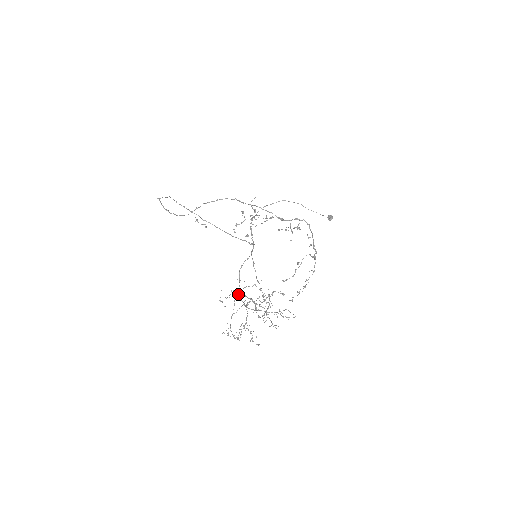
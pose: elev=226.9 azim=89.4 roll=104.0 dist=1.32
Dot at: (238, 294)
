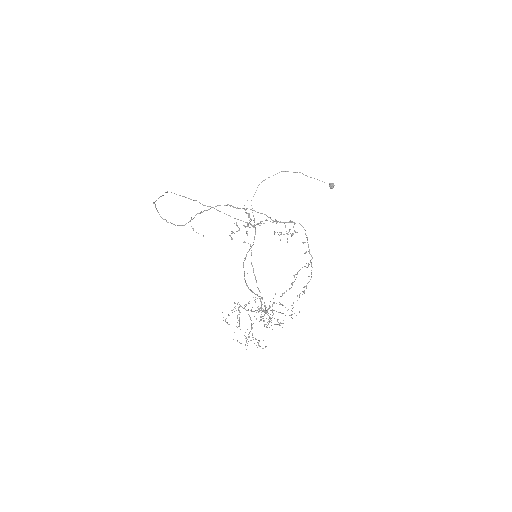
Dot at: occluded
